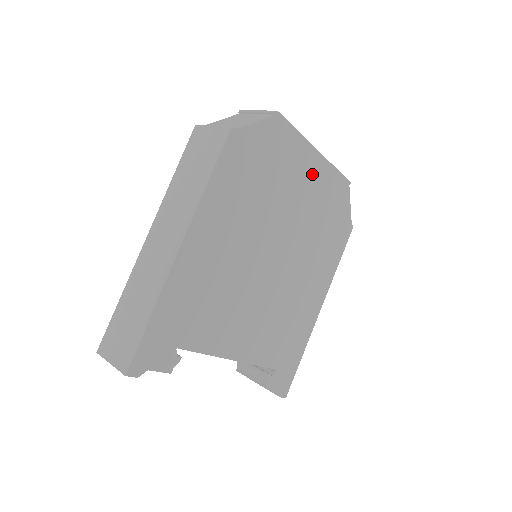
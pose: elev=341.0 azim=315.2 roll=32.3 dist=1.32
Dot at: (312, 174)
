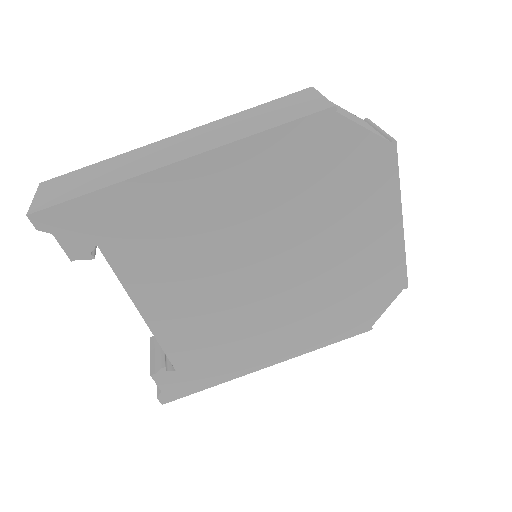
Dot at: (376, 237)
